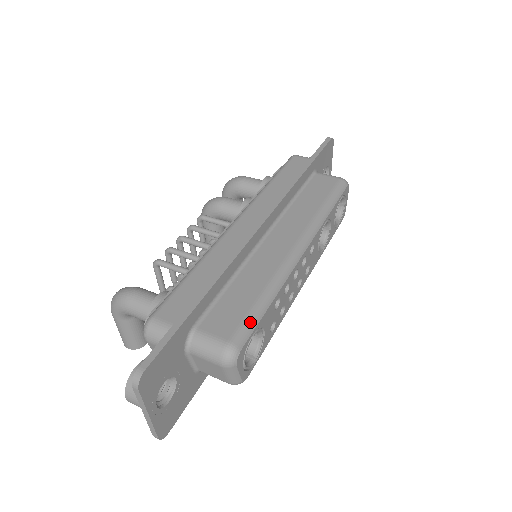
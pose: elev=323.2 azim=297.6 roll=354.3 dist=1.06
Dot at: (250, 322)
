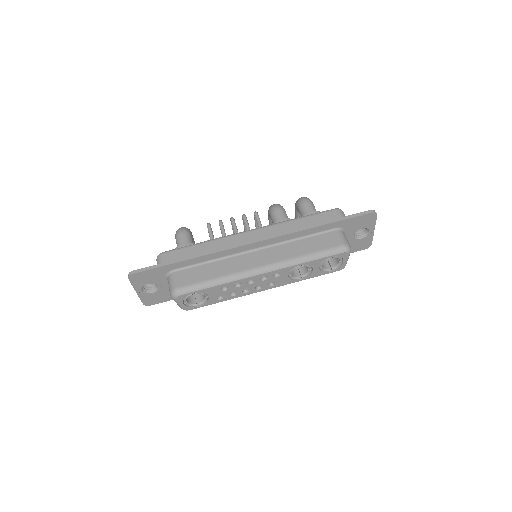
Dot at: (195, 287)
